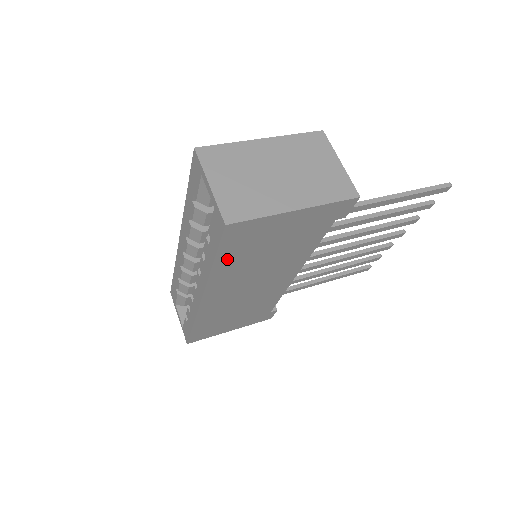
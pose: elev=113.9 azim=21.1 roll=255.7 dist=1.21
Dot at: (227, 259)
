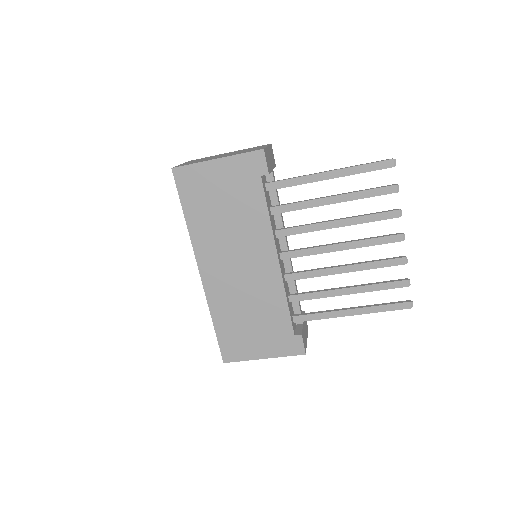
Dot at: (193, 212)
